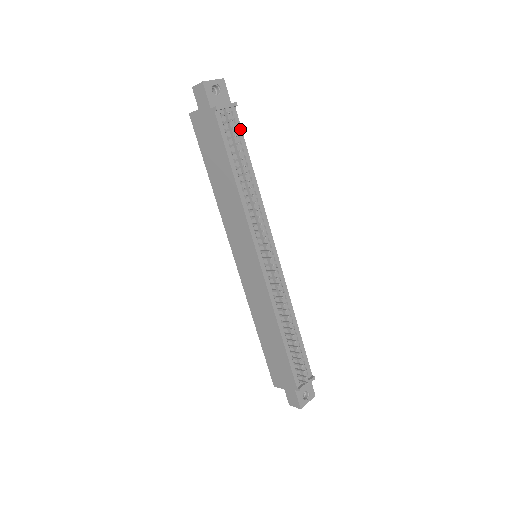
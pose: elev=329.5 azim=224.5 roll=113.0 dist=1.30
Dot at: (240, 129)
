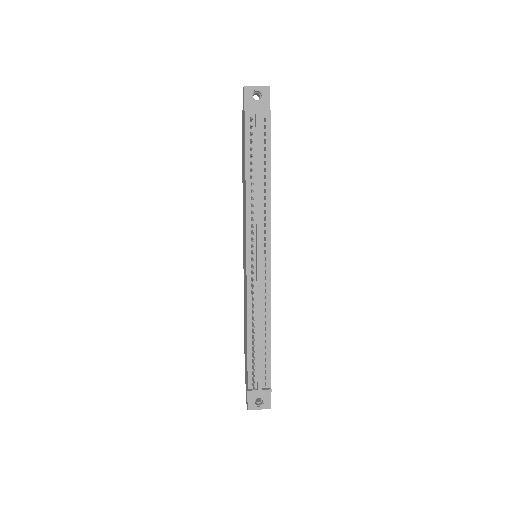
Dot at: (269, 136)
